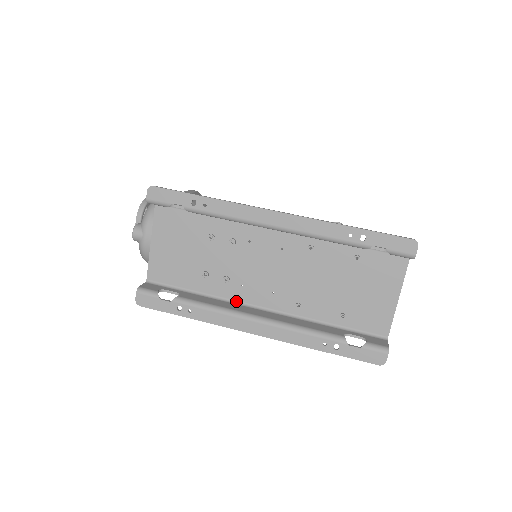
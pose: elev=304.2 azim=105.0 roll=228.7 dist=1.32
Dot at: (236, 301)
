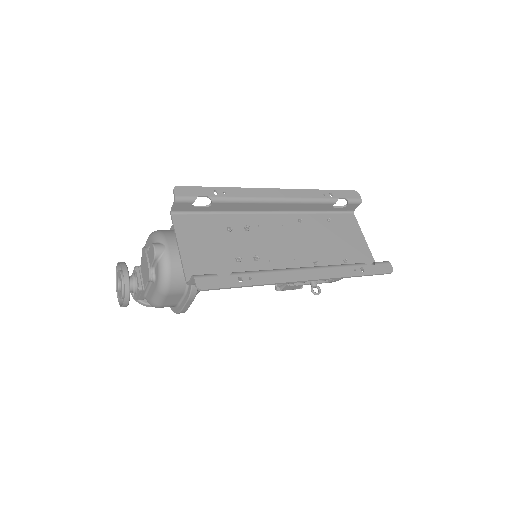
Dot at: occluded
